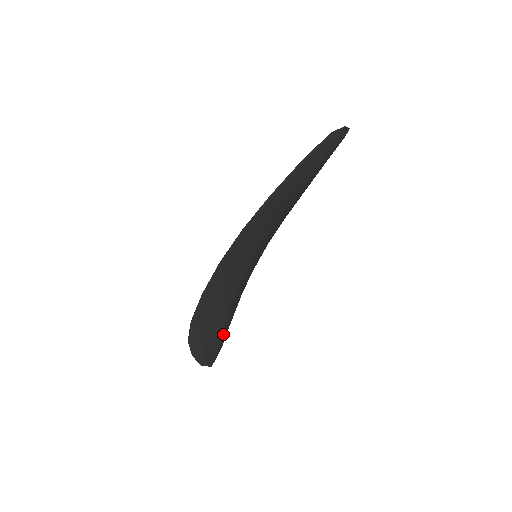
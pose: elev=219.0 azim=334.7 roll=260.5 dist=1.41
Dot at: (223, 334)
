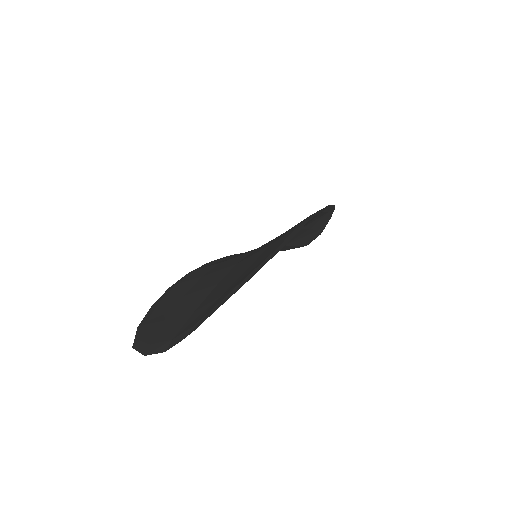
Dot at: (301, 241)
